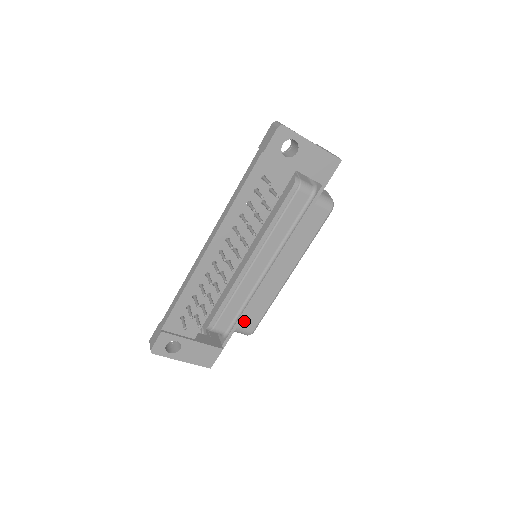
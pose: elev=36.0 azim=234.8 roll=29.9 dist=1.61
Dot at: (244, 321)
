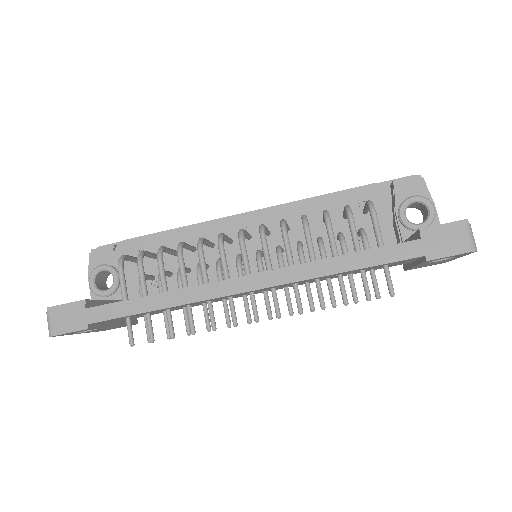
Dot at: occluded
